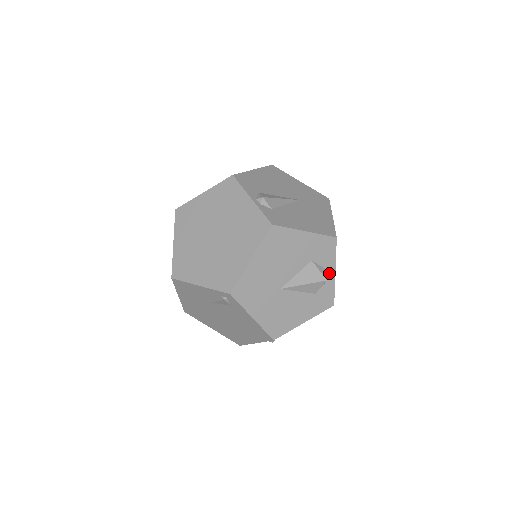
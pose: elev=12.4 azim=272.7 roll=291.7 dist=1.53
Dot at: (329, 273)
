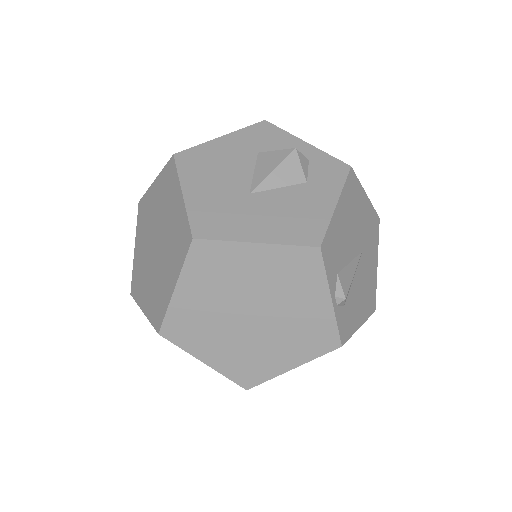
Dot at: occluded
